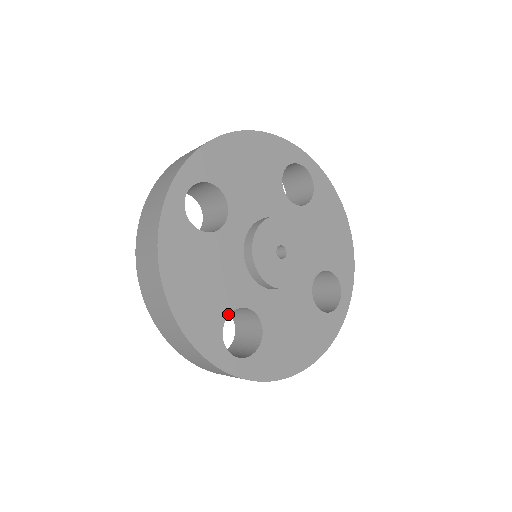
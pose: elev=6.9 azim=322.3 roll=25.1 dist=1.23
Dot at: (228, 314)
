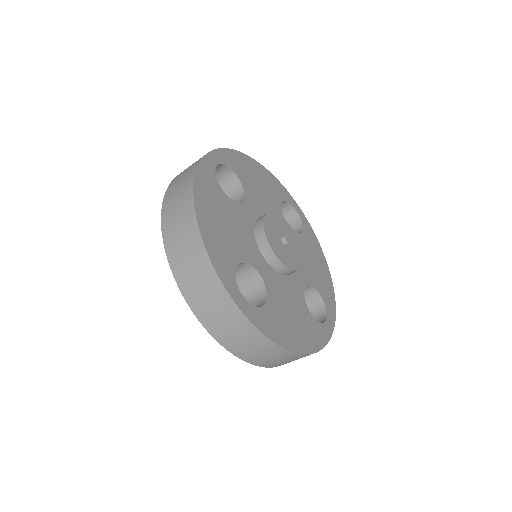
Dot at: (240, 262)
